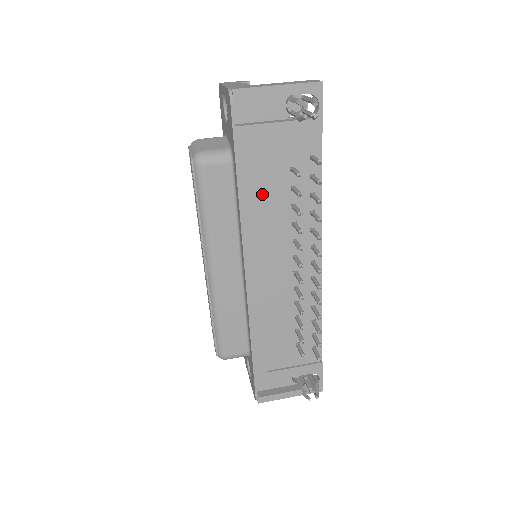
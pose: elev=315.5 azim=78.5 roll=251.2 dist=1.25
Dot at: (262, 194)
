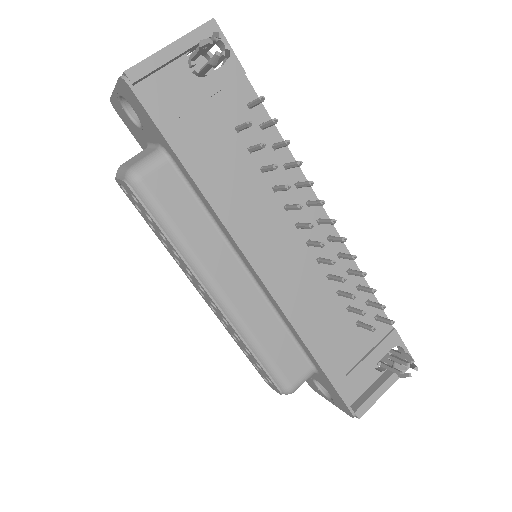
Dot at: (222, 174)
